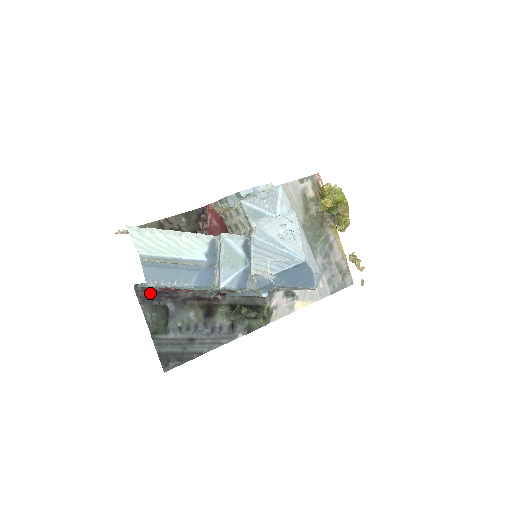
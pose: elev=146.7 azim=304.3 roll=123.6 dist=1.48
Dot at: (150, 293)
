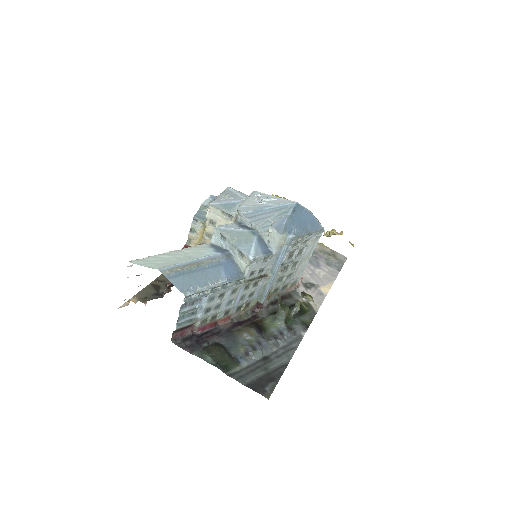
Dot at: (192, 340)
